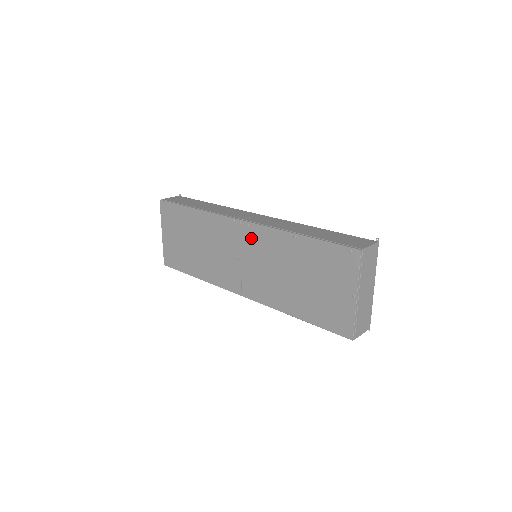
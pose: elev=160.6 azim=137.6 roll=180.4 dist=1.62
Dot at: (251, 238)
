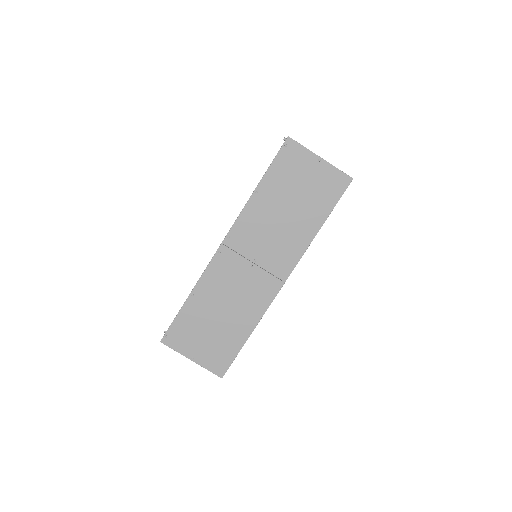
Dot at: (240, 240)
